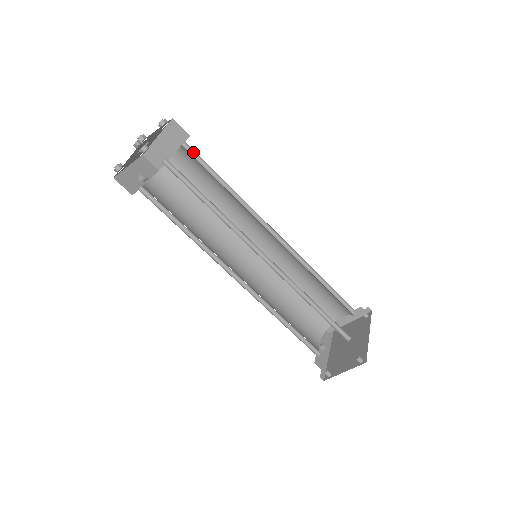
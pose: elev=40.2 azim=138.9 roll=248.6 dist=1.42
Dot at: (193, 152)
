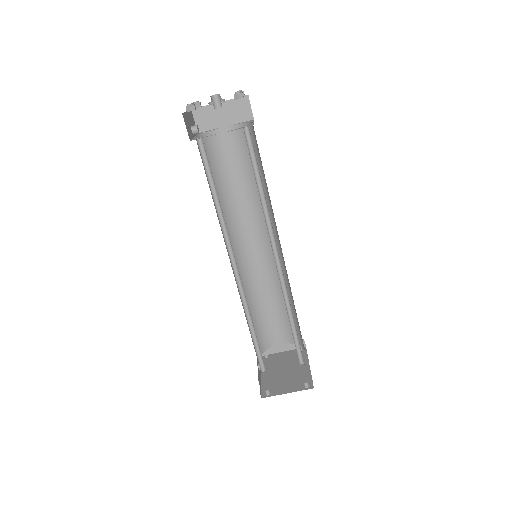
Dot at: occluded
